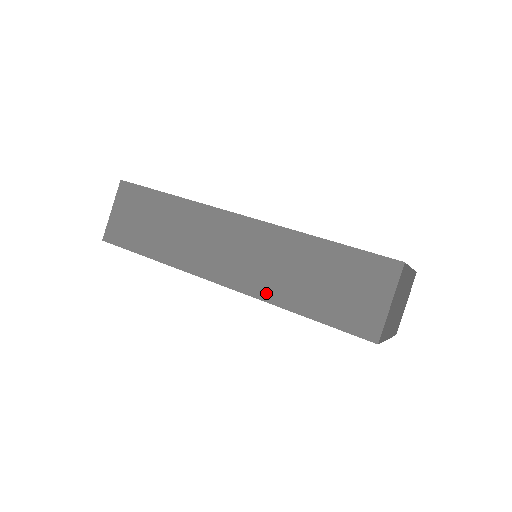
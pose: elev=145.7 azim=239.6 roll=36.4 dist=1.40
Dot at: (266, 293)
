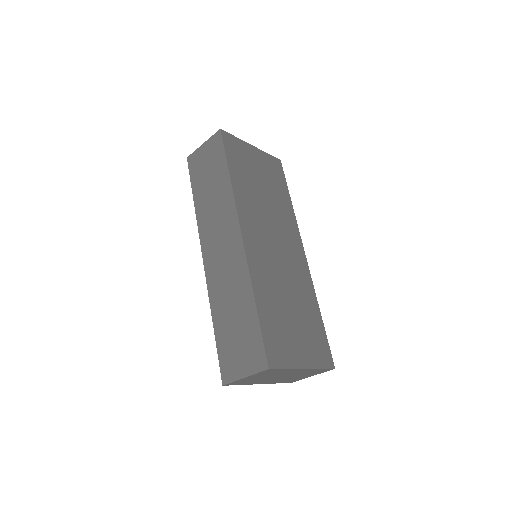
Dot at: (213, 293)
